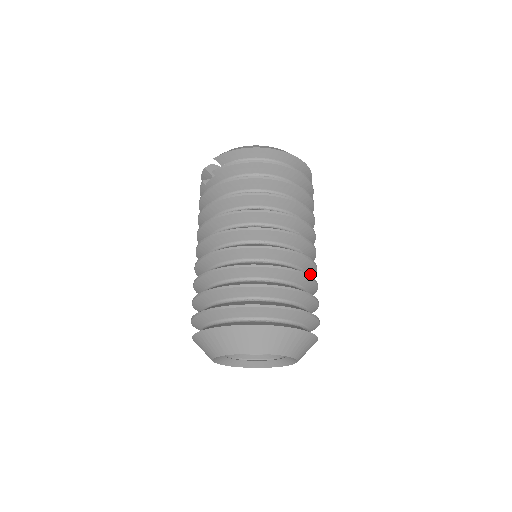
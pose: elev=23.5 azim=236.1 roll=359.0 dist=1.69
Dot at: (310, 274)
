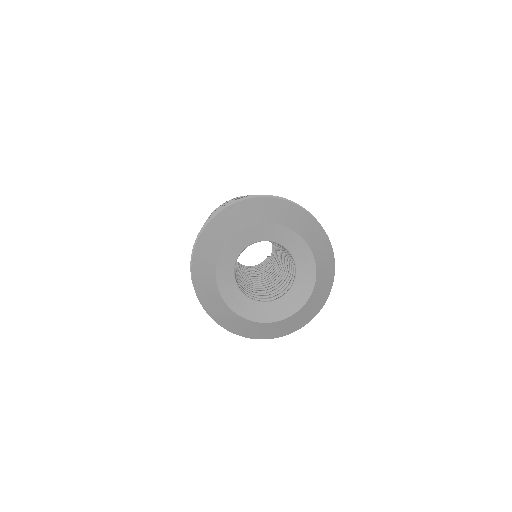
Dot at: occluded
